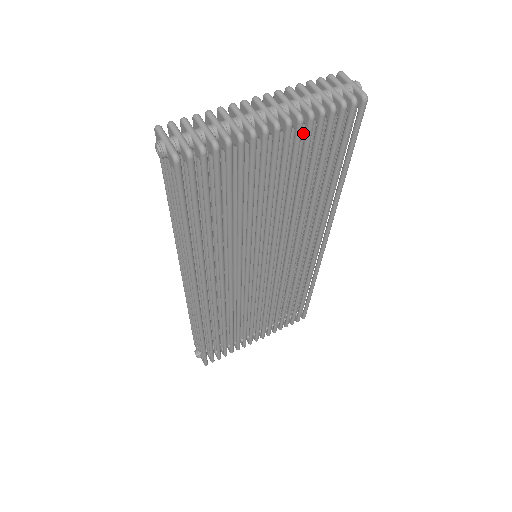
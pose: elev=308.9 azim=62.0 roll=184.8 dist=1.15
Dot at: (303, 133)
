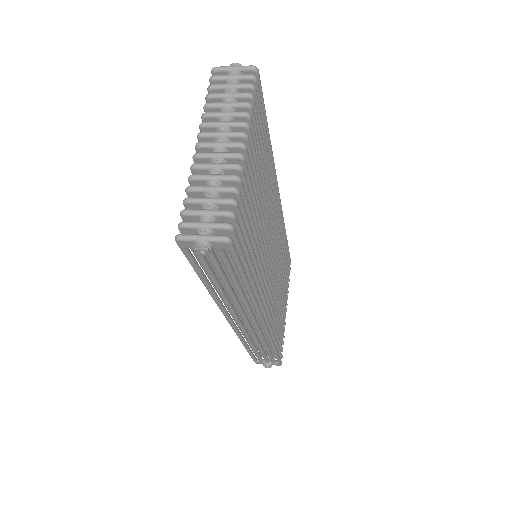
Dot at: occluded
